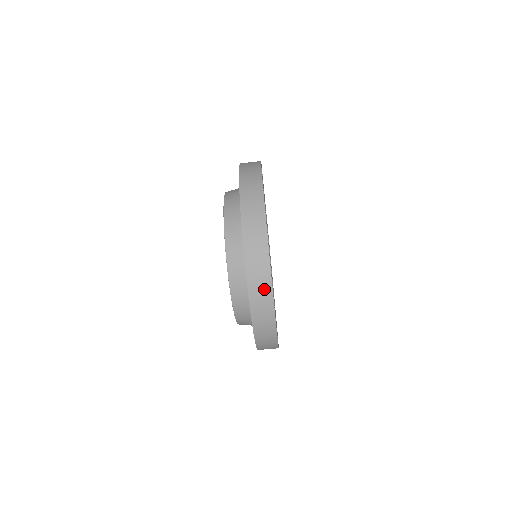
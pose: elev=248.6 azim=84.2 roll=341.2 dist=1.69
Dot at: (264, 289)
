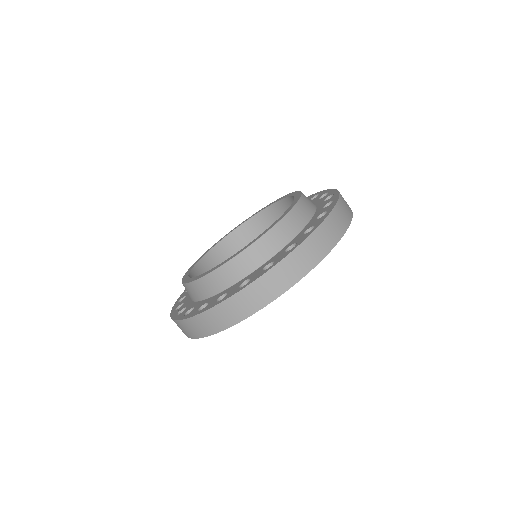
Dot at: (255, 302)
